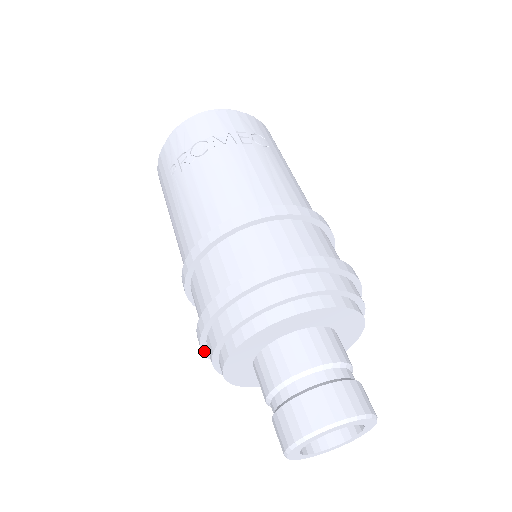
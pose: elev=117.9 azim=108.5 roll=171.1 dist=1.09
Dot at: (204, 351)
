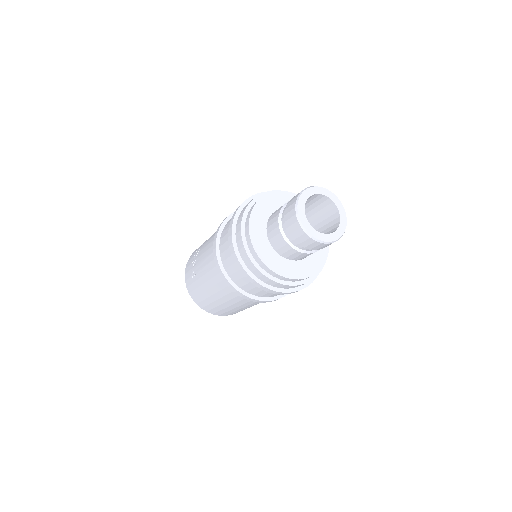
Dot at: (253, 278)
